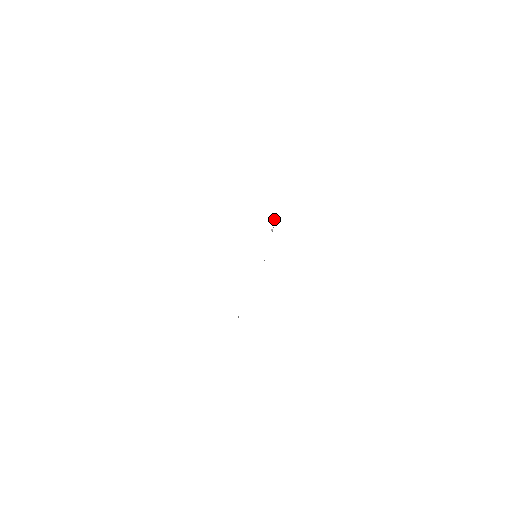
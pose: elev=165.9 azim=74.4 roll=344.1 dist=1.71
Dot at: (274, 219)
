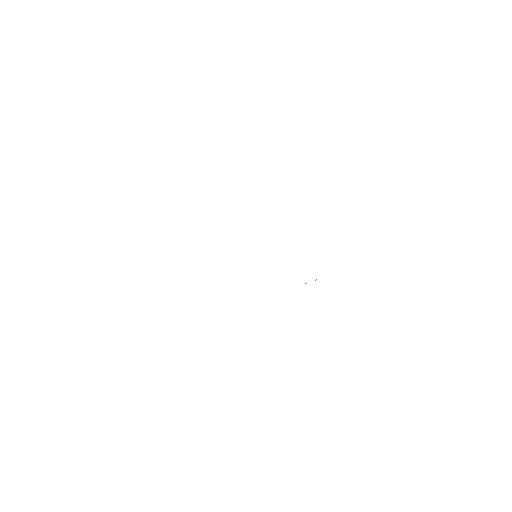
Dot at: (316, 279)
